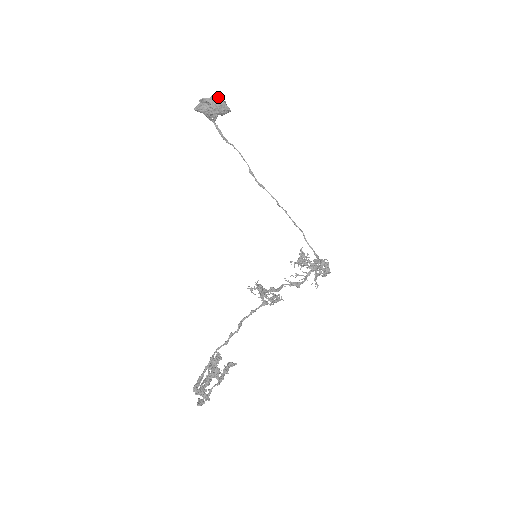
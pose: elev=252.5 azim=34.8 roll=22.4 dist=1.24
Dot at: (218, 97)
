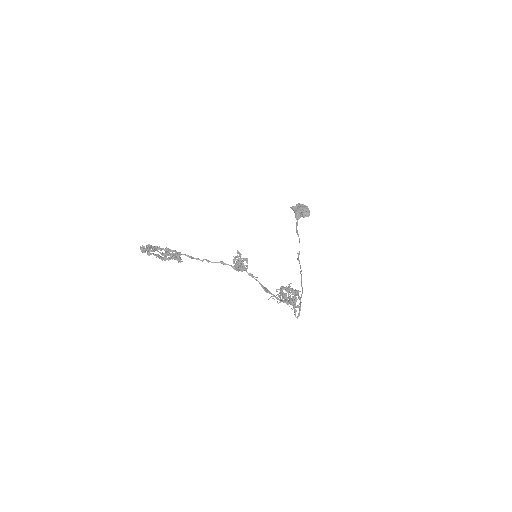
Dot at: (307, 206)
